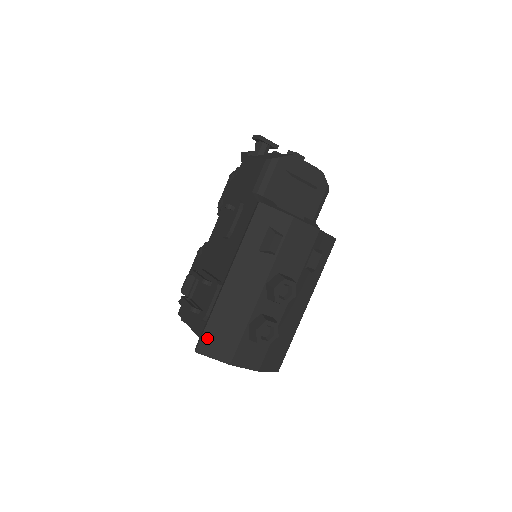
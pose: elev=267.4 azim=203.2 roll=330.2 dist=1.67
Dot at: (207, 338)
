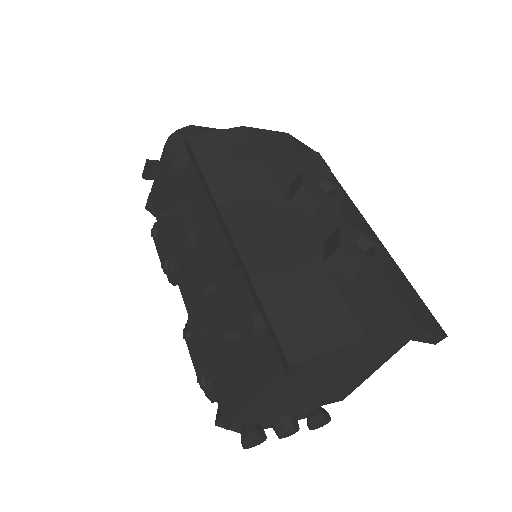
Dot at: (285, 327)
